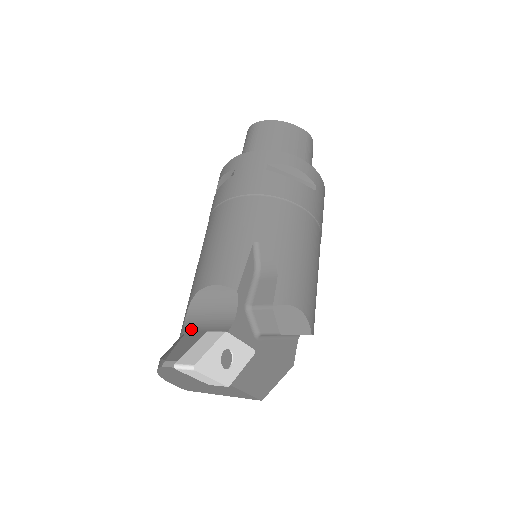
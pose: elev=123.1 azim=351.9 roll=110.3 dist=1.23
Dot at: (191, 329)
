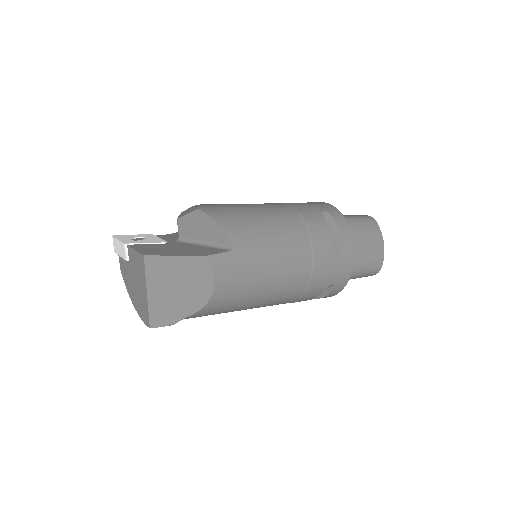
Dot at: occluded
